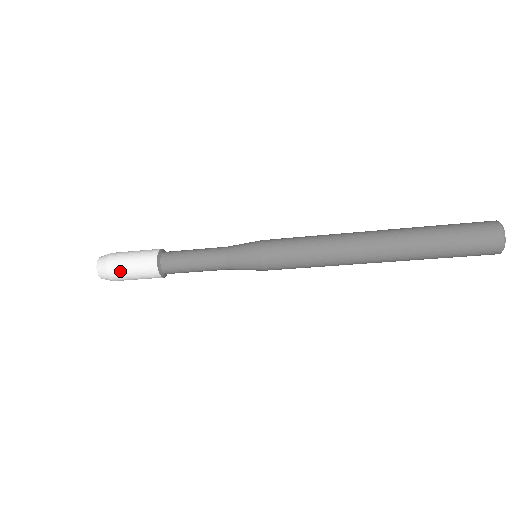
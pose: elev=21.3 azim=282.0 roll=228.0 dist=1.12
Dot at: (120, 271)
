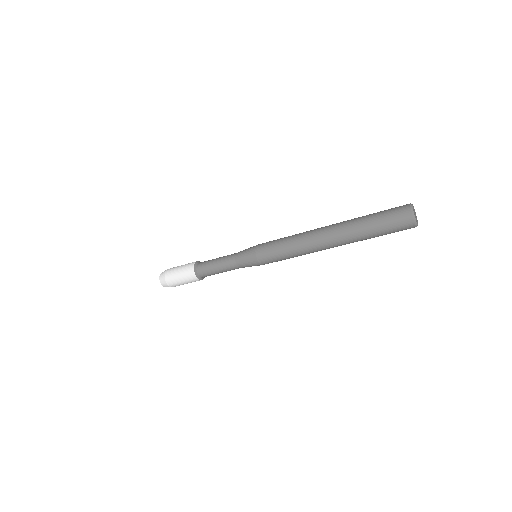
Dot at: (172, 273)
